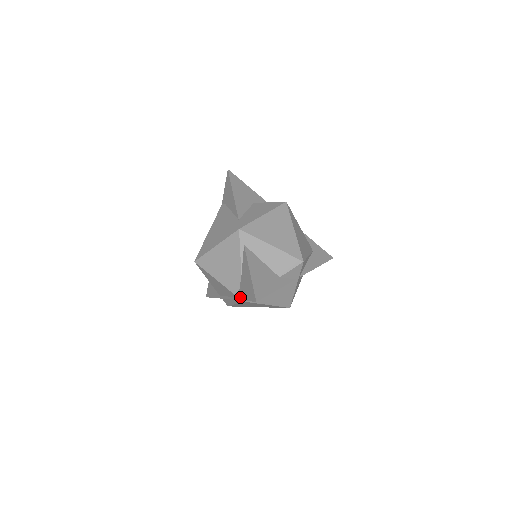
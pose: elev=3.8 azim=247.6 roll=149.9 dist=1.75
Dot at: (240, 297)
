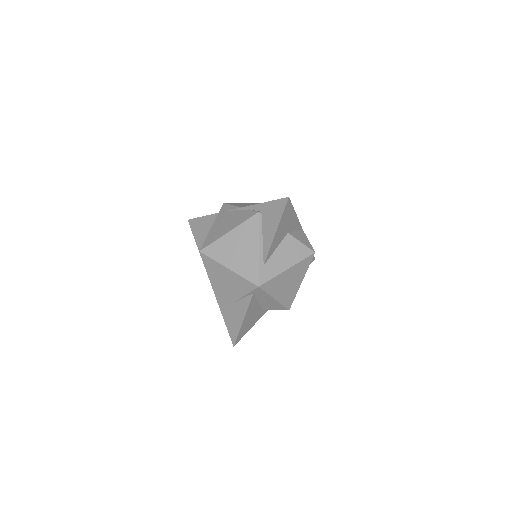
Dot at: (222, 310)
